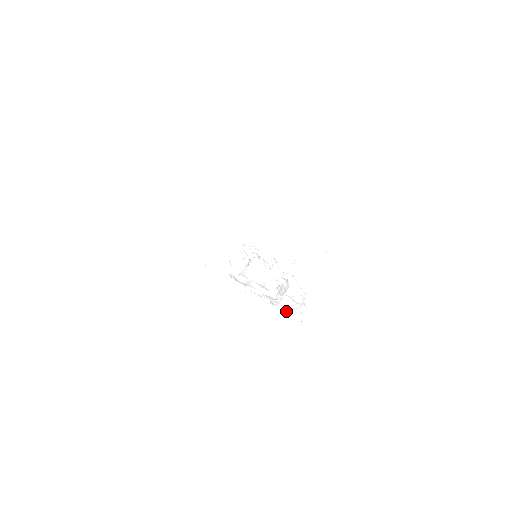
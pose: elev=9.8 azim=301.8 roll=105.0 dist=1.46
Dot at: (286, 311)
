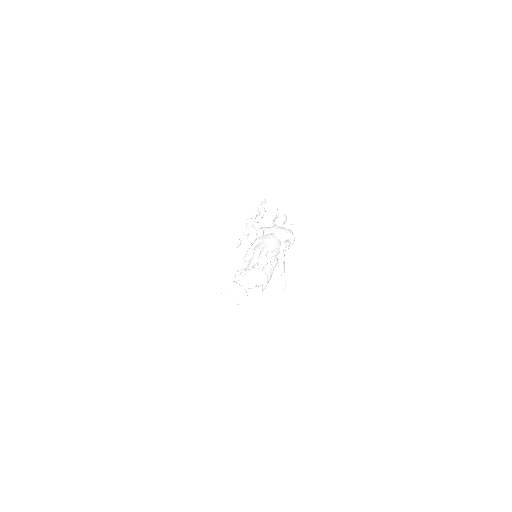
Dot at: occluded
